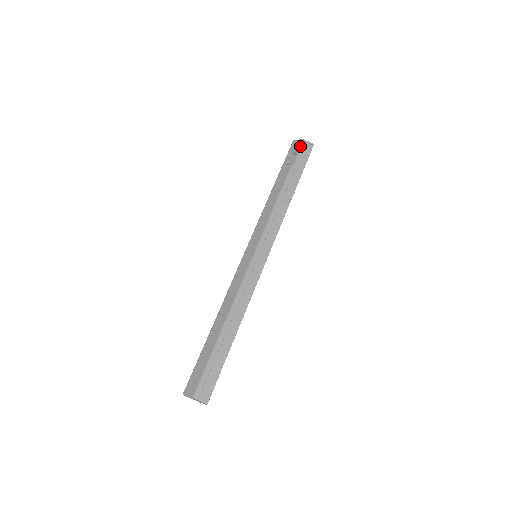
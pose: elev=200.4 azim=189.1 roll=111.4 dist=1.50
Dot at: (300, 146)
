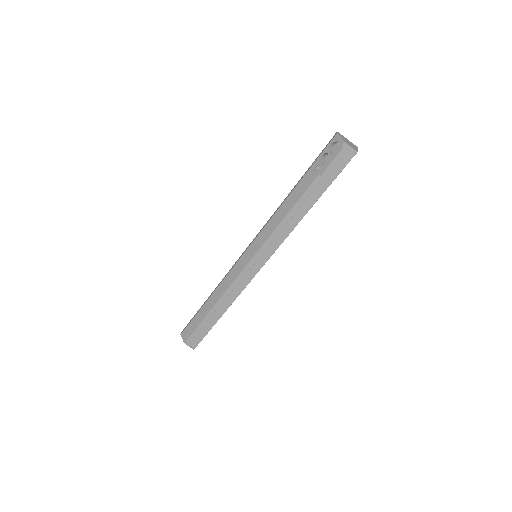
Dot at: (338, 151)
